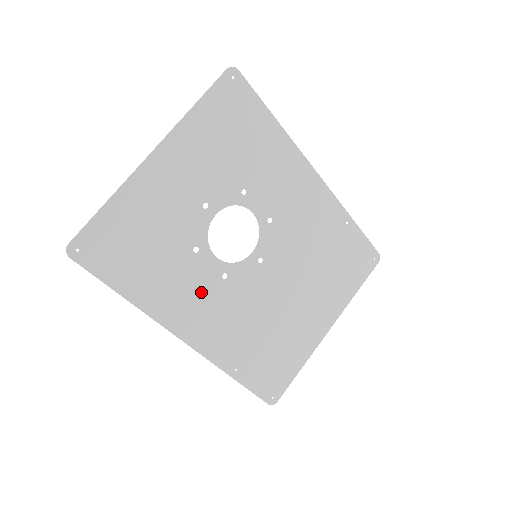
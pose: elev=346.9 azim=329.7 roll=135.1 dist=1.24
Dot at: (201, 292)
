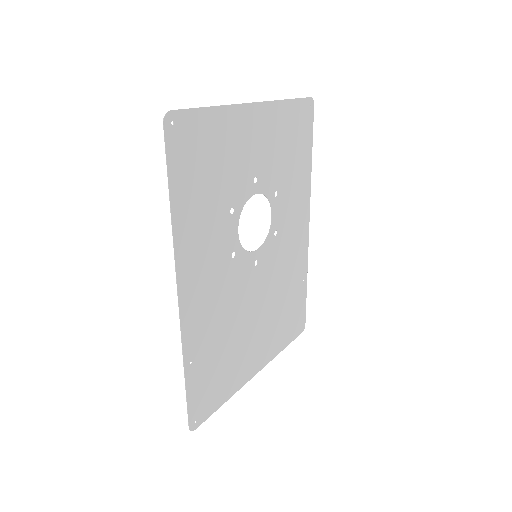
Dot at: (214, 254)
